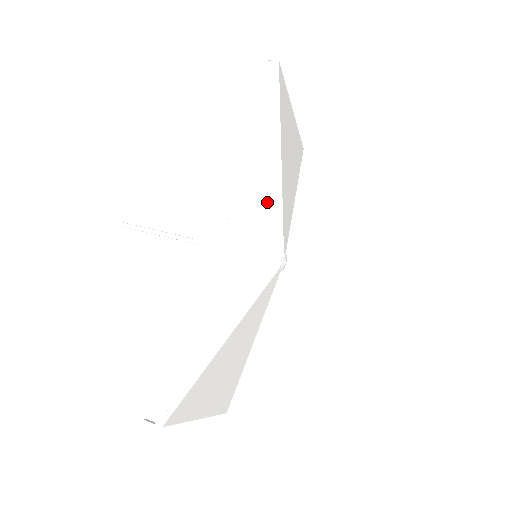
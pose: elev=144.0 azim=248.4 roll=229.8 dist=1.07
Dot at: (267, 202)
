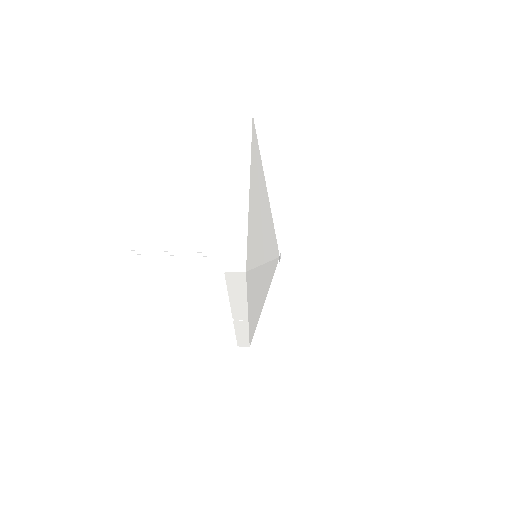
Dot at: (263, 279)
